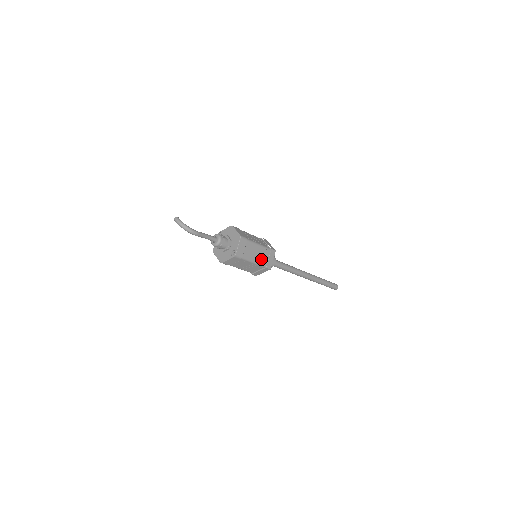
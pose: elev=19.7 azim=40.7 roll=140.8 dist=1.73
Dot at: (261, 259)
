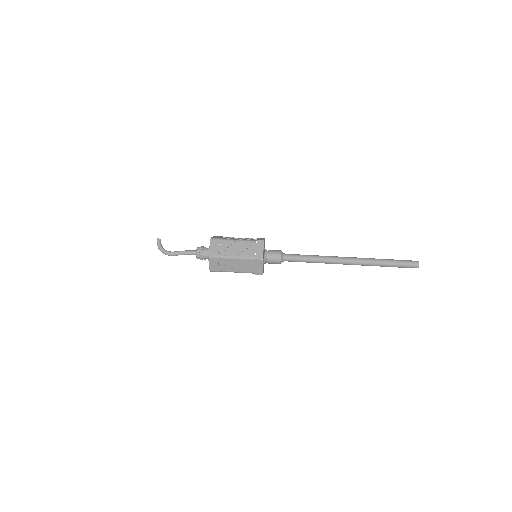
Dot at: (246, 268)
